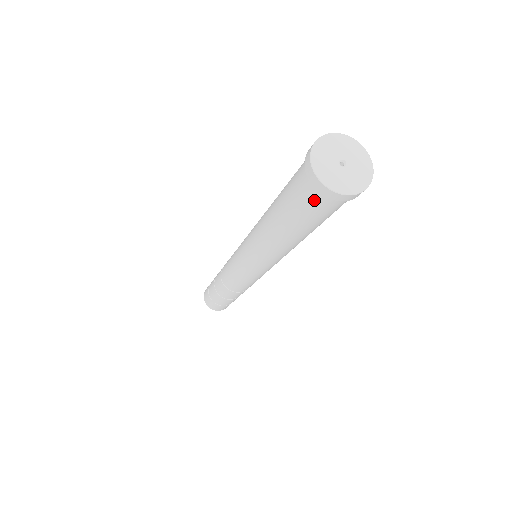
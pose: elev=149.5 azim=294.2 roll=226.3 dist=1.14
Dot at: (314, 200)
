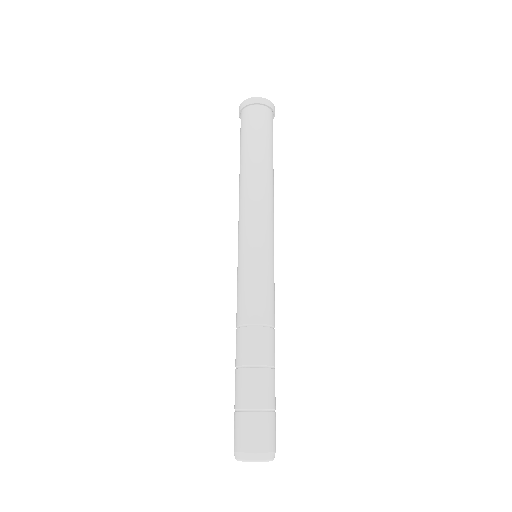
Dot at: (242, 120)
